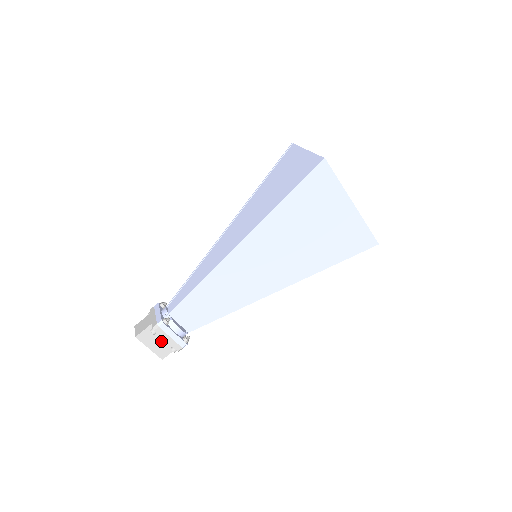
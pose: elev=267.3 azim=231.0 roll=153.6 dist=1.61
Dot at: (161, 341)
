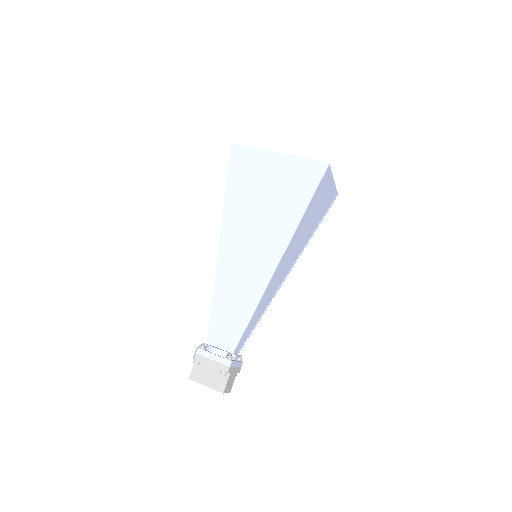
Dot at: (212, 373)
